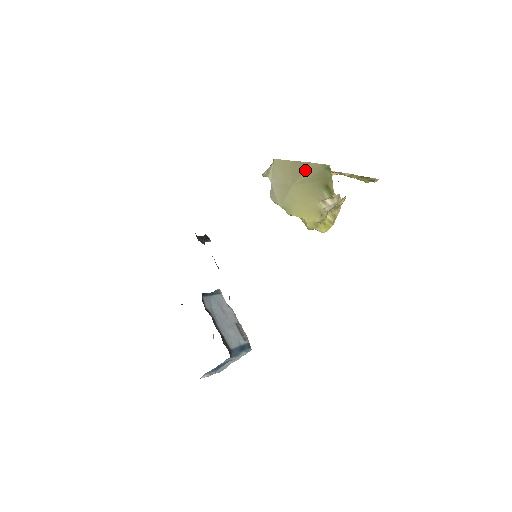
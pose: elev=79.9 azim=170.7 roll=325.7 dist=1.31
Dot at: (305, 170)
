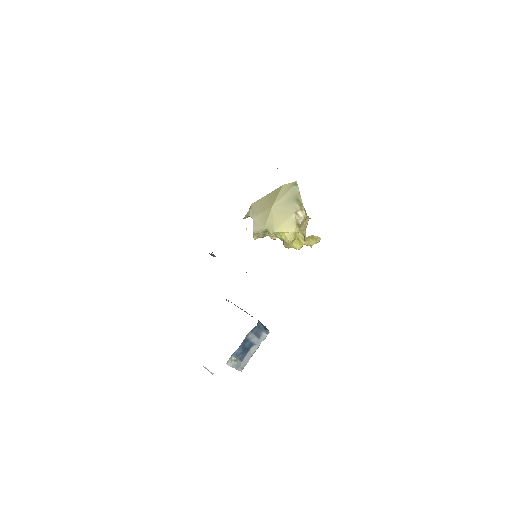
Dot at: (279, 192)
